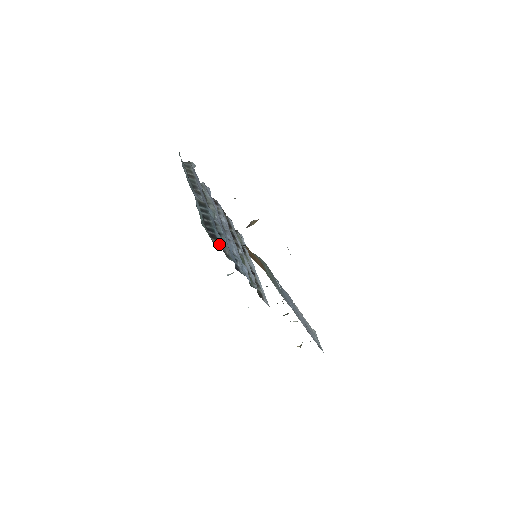
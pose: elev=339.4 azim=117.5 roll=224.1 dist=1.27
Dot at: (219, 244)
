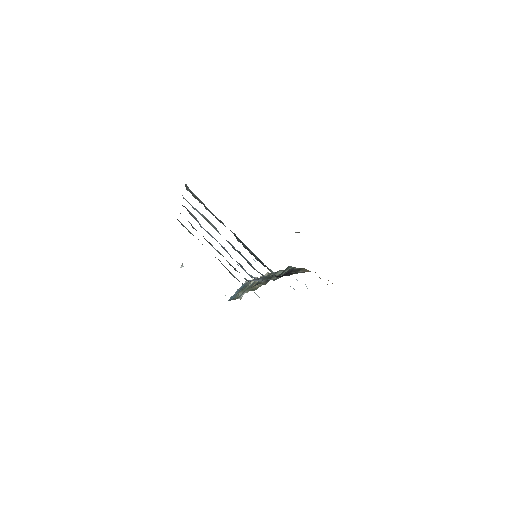
Dot at: (272, 272)
